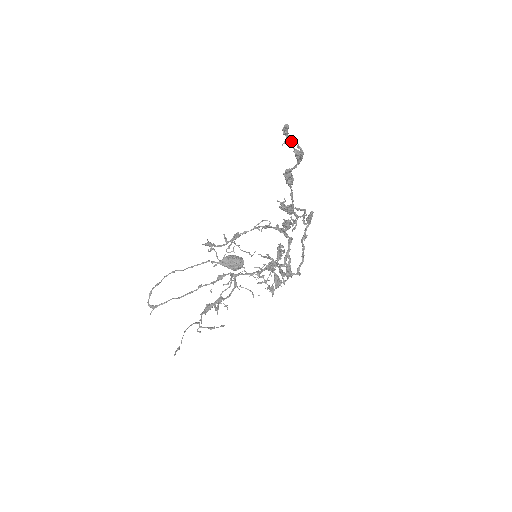
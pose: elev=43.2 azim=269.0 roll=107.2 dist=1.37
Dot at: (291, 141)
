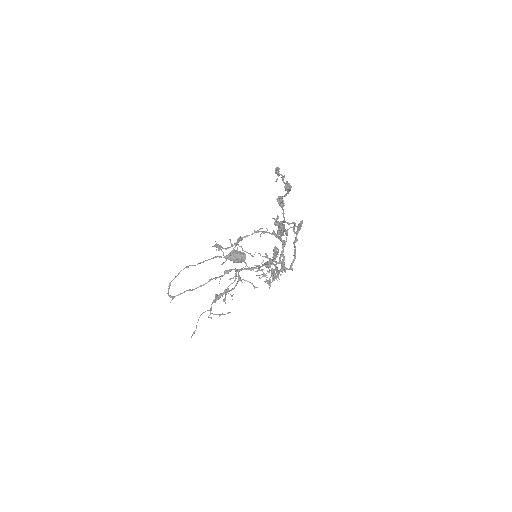
Dot at: (282, 178)
